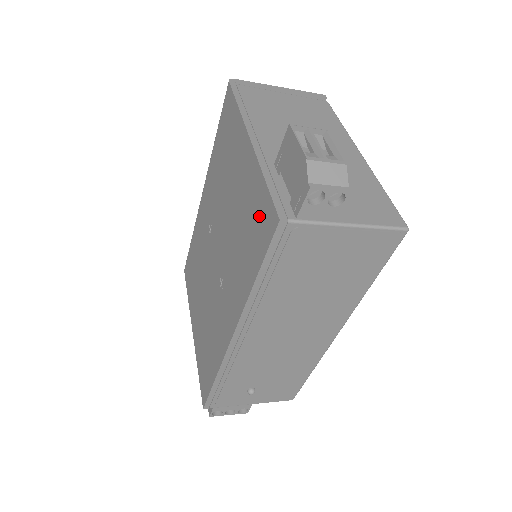
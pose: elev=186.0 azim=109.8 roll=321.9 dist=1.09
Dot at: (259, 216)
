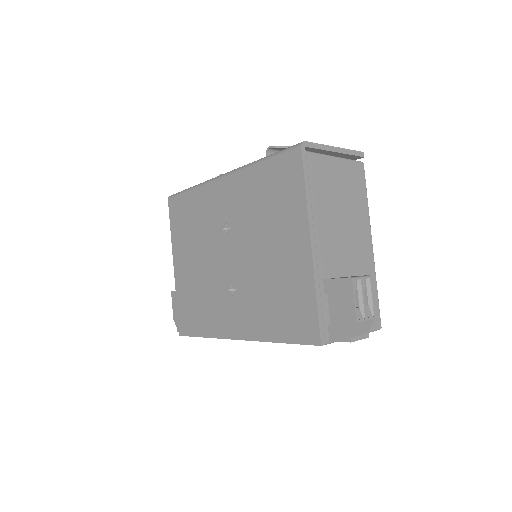
Dot at: (300, 314)
